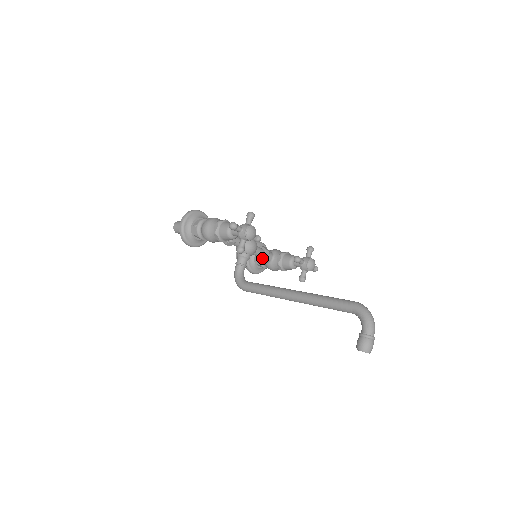
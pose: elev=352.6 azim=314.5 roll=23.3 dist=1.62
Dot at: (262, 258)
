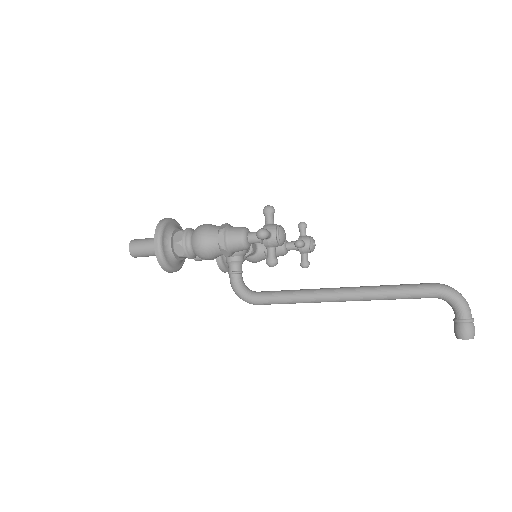
Dot at: (250, 253)
